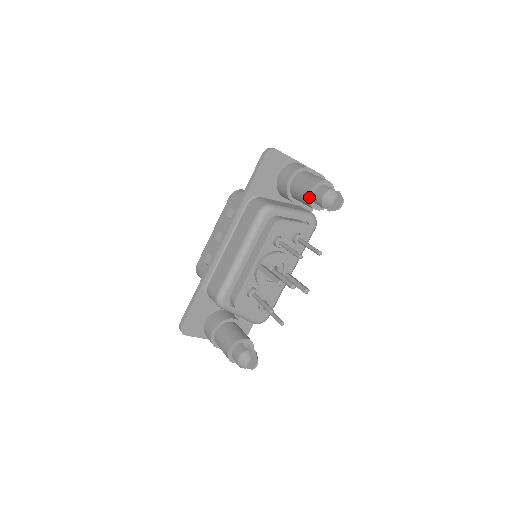
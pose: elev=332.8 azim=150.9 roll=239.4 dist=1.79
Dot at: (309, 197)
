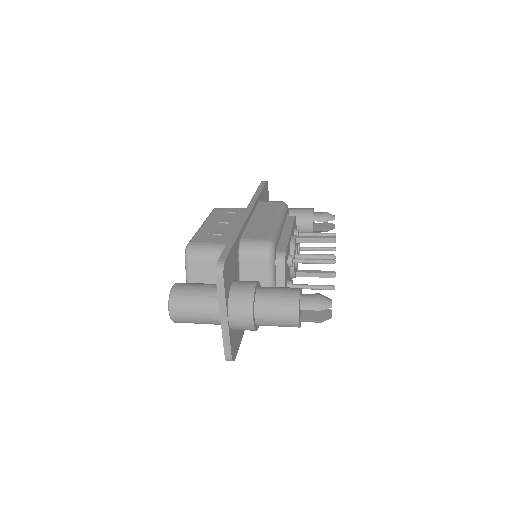
Dot at: occluded
